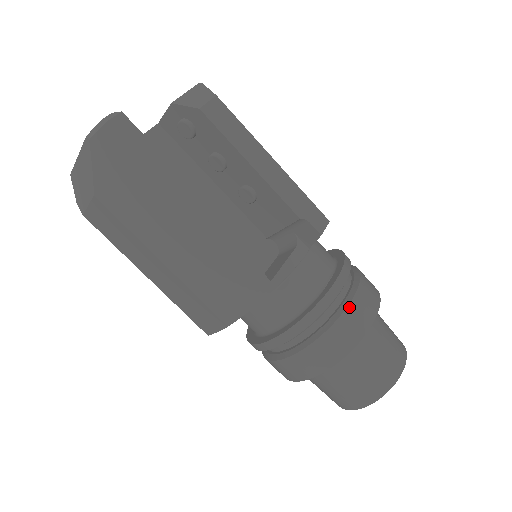
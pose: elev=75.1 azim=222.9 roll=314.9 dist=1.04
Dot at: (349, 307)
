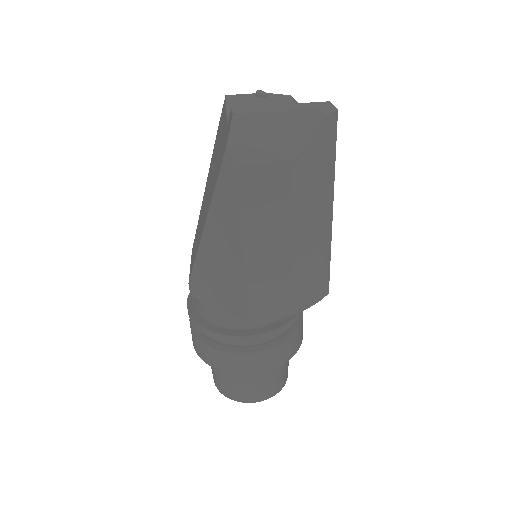
Dot at: occluded
